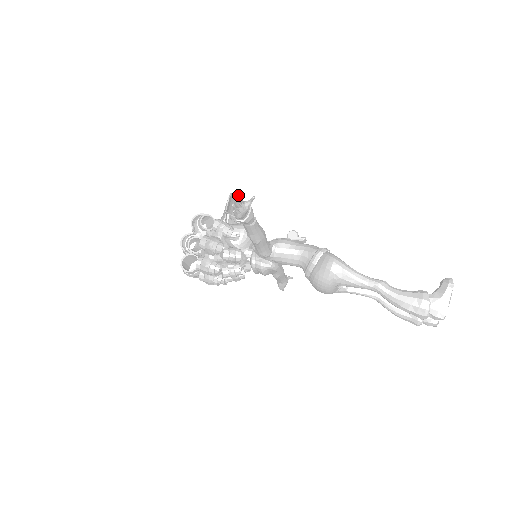
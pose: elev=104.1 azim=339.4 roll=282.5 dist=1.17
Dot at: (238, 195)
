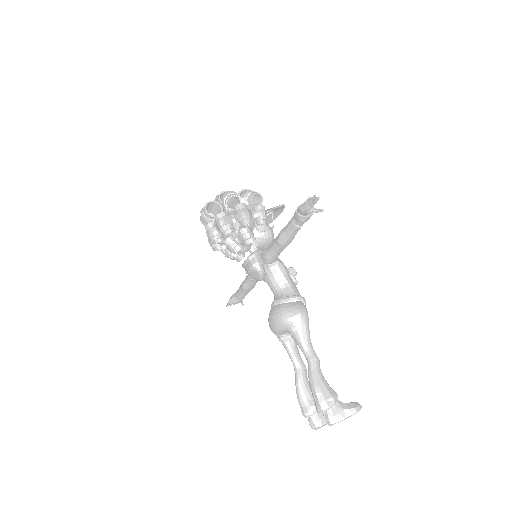
Dot at: occluded
